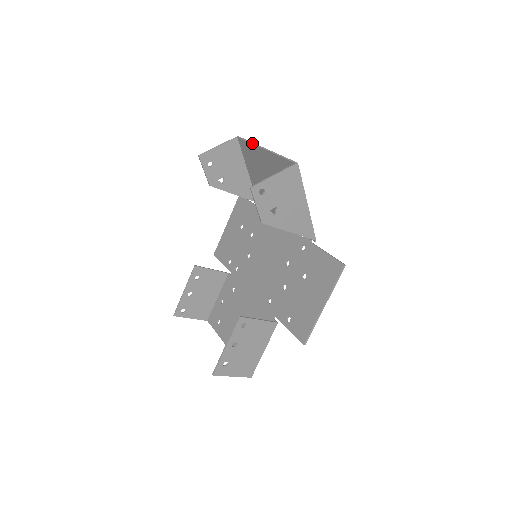
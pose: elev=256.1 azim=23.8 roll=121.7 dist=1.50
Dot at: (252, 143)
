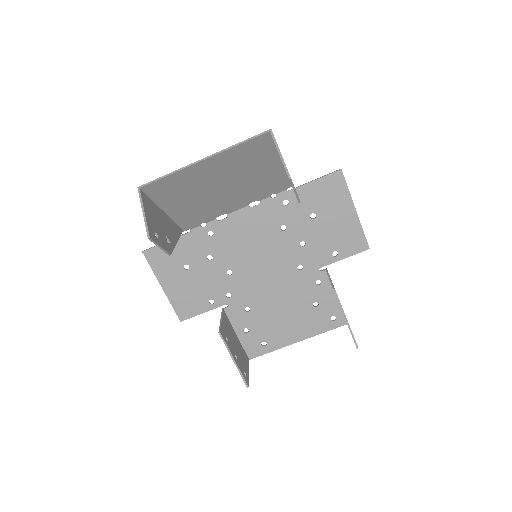
Dot at: (176, 171)
